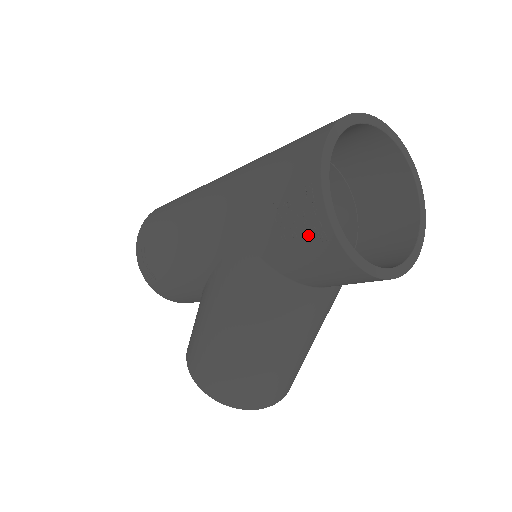
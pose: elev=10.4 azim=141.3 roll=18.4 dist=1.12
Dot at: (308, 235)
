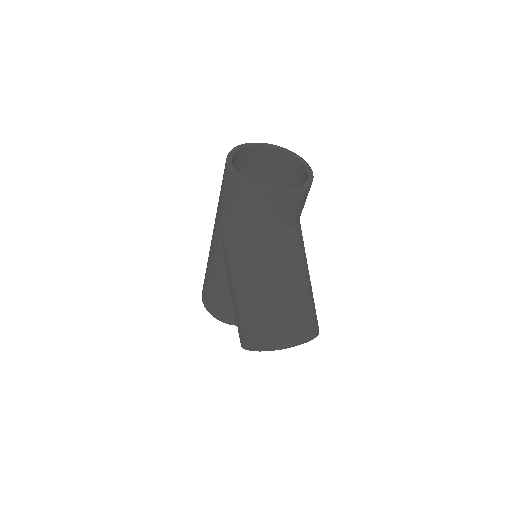
Dot at: (234, 192)
